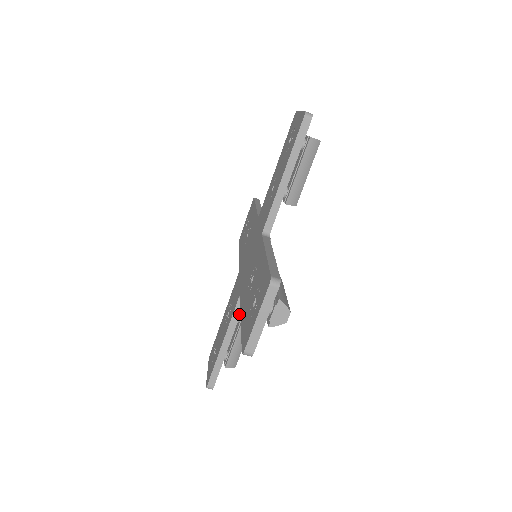
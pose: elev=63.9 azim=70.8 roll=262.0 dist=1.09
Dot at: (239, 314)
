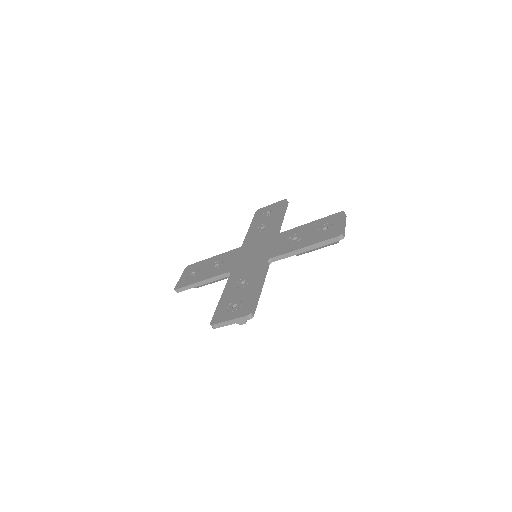
Dot at: occluded
